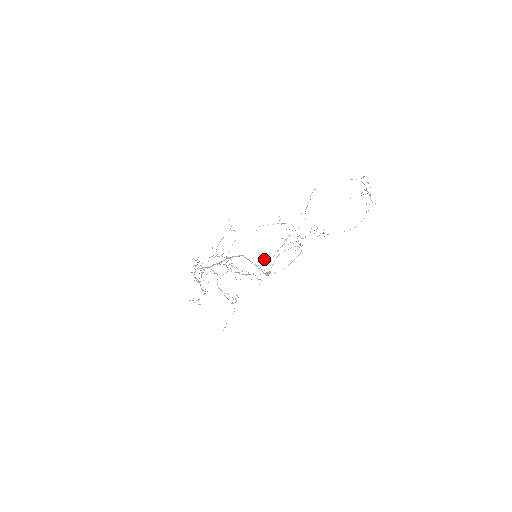
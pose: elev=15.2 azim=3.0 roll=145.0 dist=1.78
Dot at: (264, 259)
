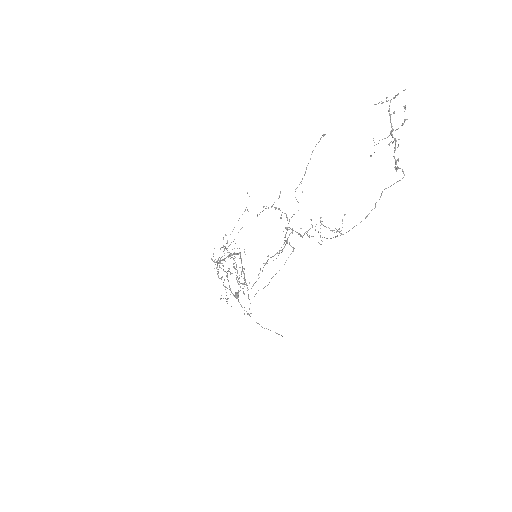
Dot at: (263, 263)
